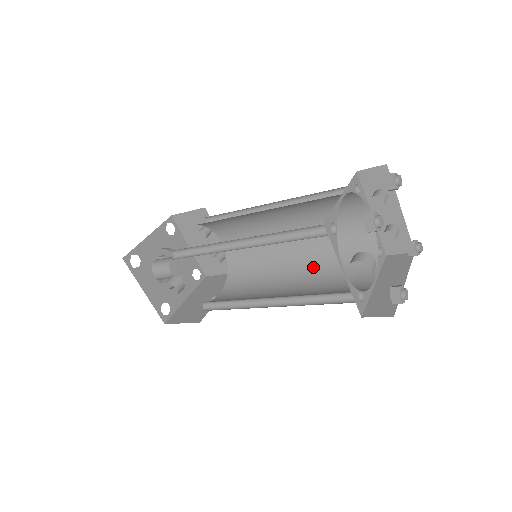
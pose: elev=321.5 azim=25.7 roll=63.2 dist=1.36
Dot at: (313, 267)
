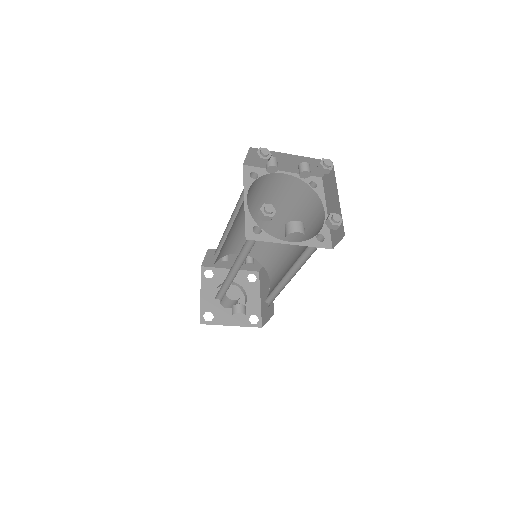
Dot at: occluded
